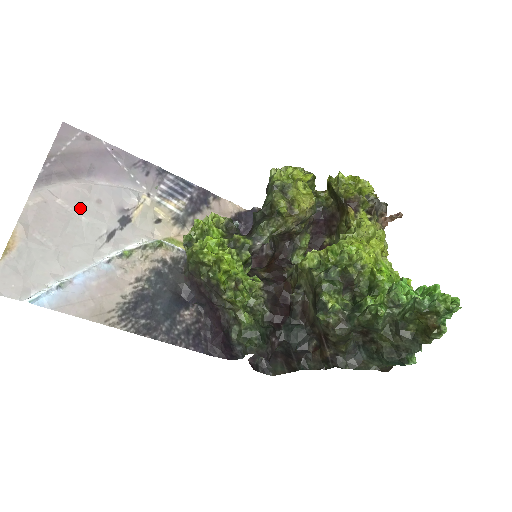
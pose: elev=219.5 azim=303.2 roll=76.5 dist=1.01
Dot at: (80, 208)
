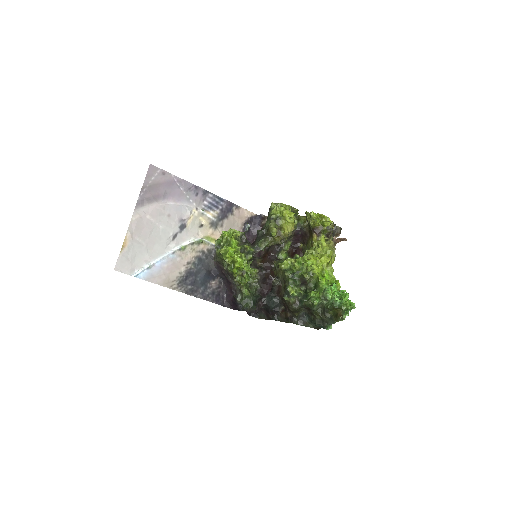
Dot at: (159, 220)
